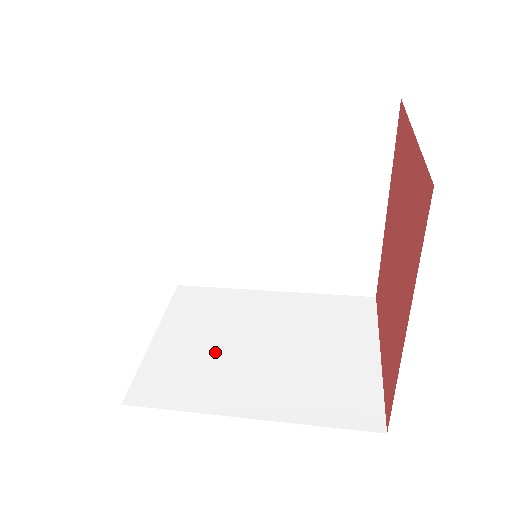
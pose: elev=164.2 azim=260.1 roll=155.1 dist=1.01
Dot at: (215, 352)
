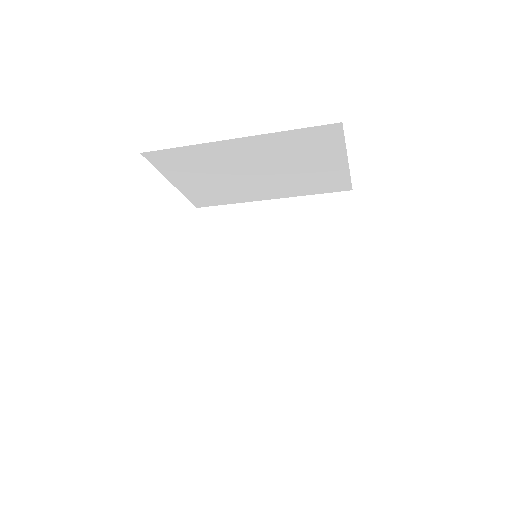
Dot at: occluded
